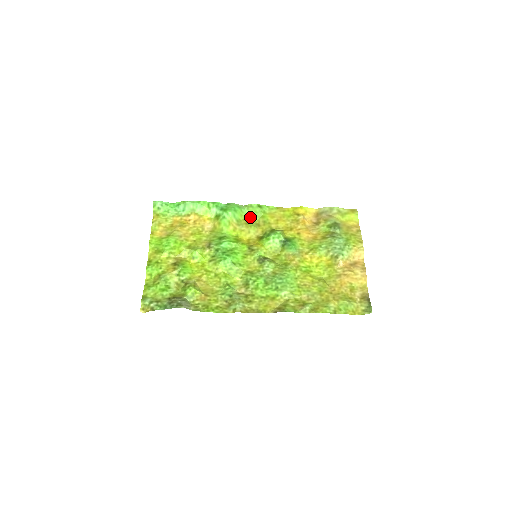
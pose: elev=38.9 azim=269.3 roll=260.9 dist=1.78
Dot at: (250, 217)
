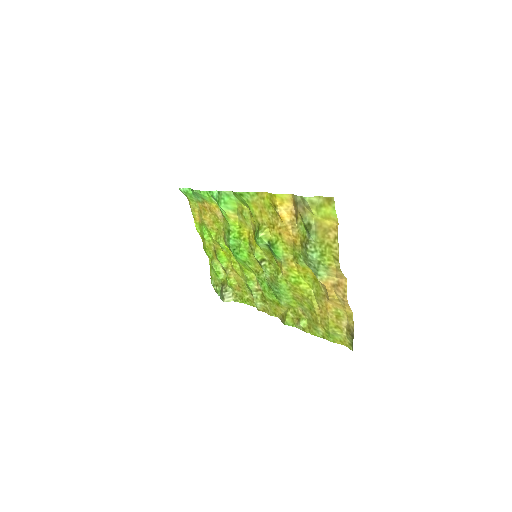
Dot at: (242, 204)
